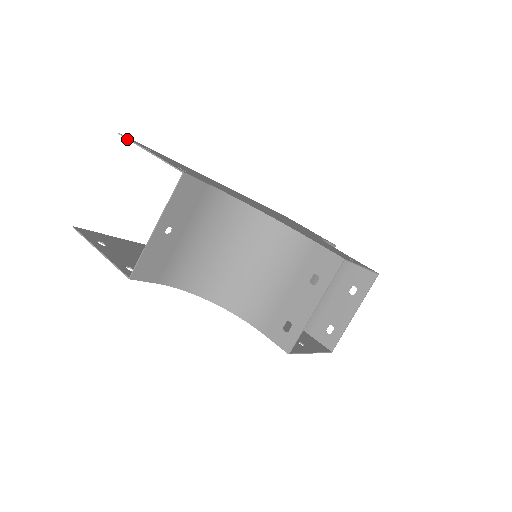
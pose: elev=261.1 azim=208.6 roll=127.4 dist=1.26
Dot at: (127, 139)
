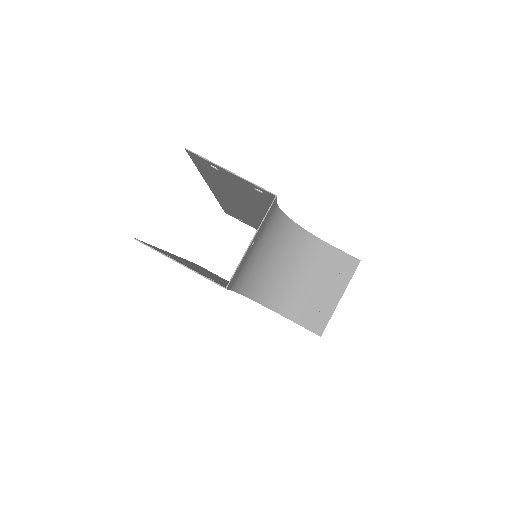
Dot at: (200, 156)
